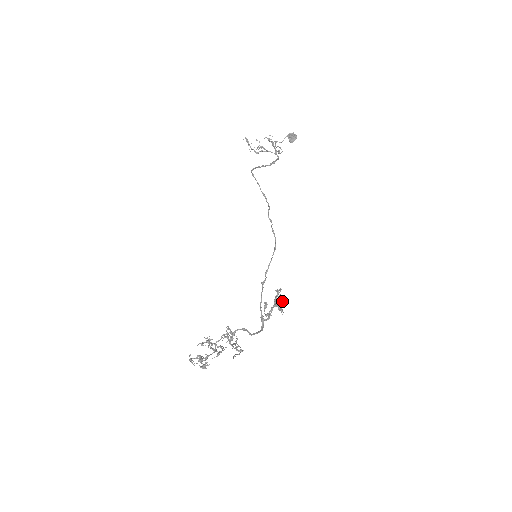
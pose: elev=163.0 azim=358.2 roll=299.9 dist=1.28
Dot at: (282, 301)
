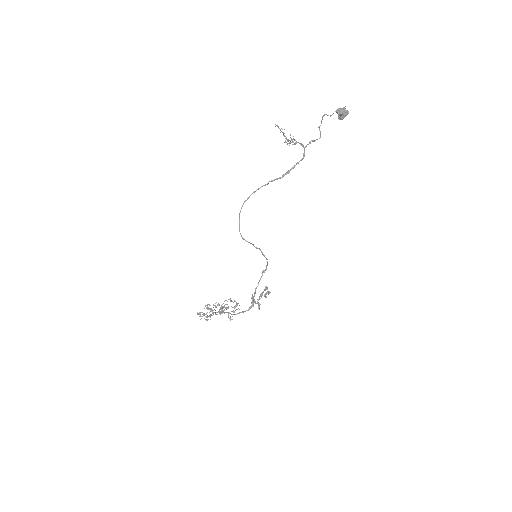
Dot at: (266, 297)
